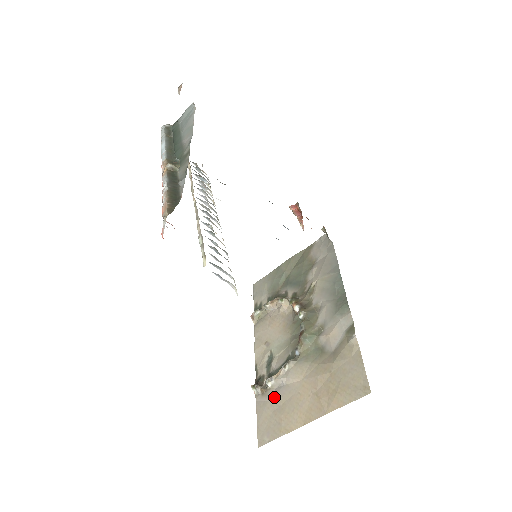
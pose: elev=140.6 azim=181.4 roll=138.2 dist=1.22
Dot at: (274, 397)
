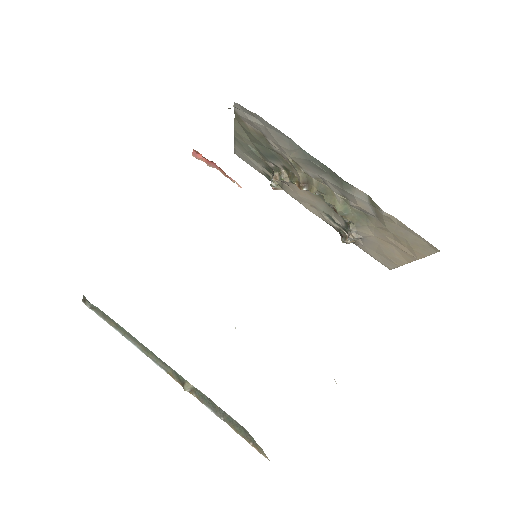
Dot at: (366, 245)
